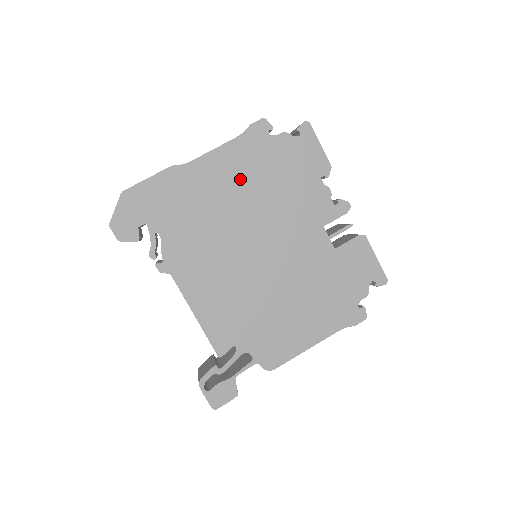
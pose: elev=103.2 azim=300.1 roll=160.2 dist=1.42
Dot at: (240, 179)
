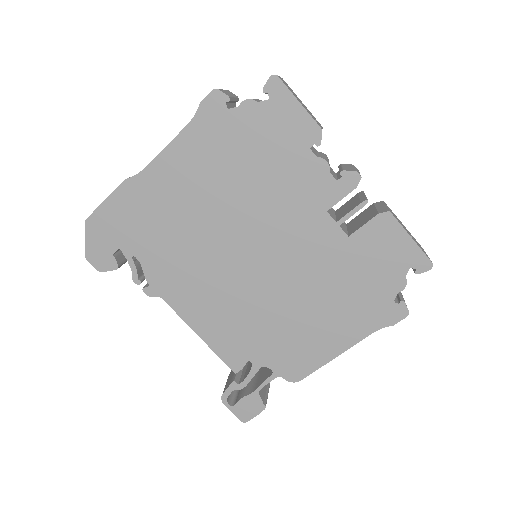
Dot at: (206, 176)
